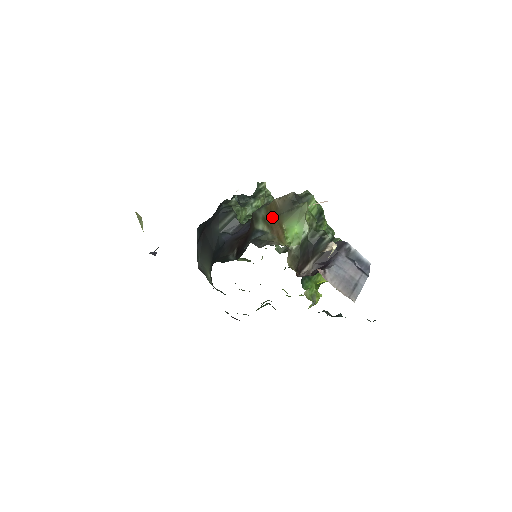
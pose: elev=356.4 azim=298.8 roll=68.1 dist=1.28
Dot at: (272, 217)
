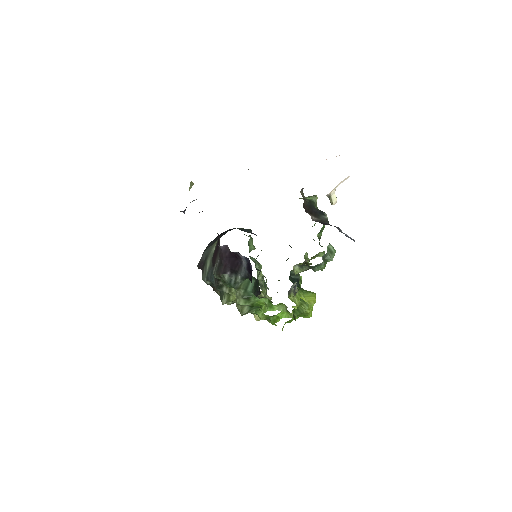
Dot at: occluded
